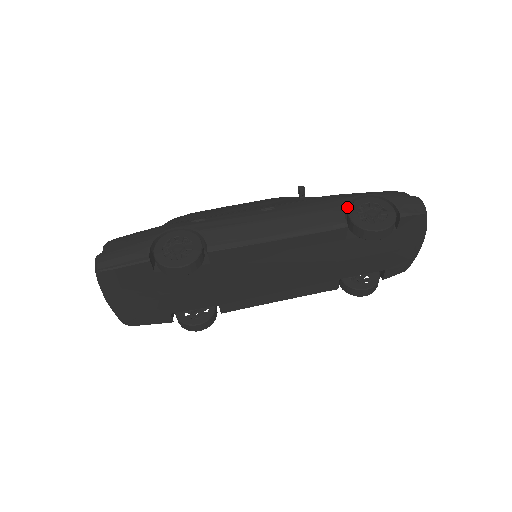
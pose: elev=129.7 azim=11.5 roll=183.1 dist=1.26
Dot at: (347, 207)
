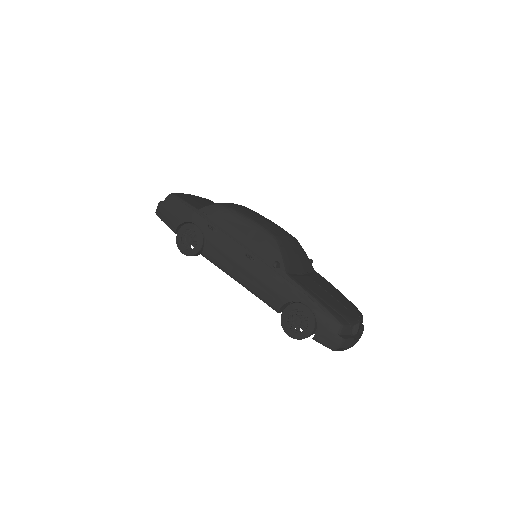
Dot at: occluded
